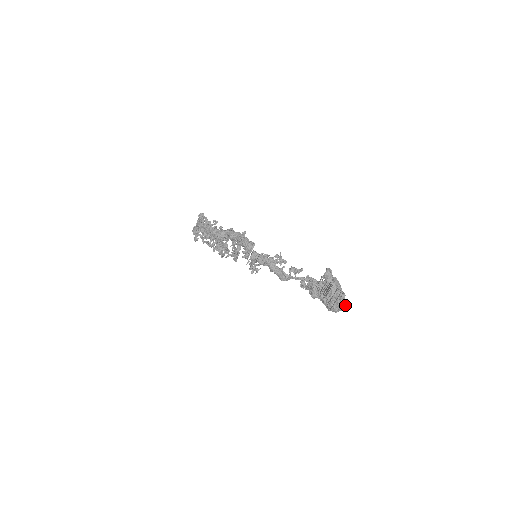
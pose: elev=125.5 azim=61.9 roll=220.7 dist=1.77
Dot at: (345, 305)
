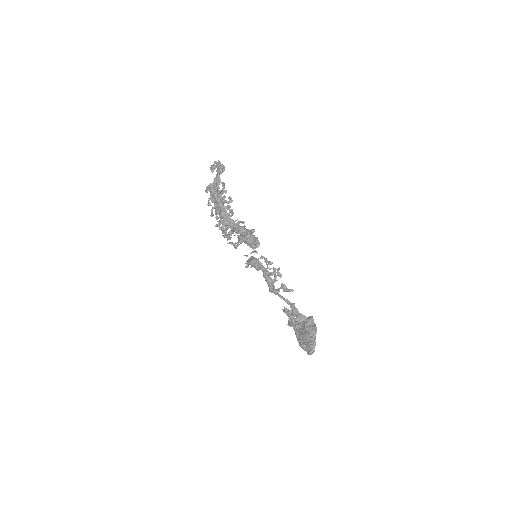
Dot at: (311, 353)
